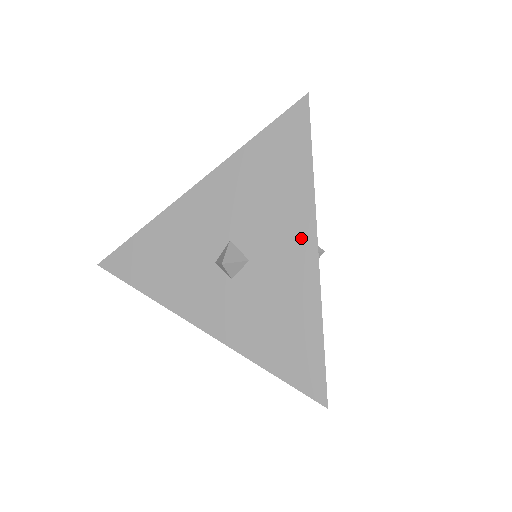
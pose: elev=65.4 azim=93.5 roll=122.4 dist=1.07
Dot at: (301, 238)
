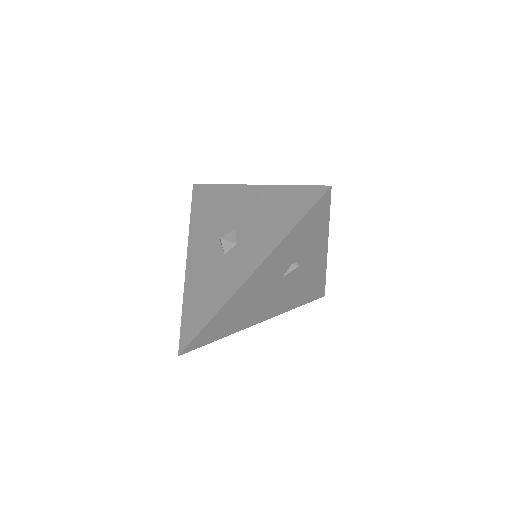
Dot at: (241, 194)
